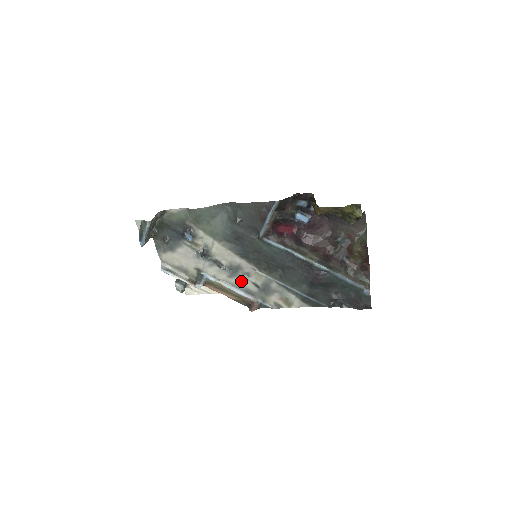
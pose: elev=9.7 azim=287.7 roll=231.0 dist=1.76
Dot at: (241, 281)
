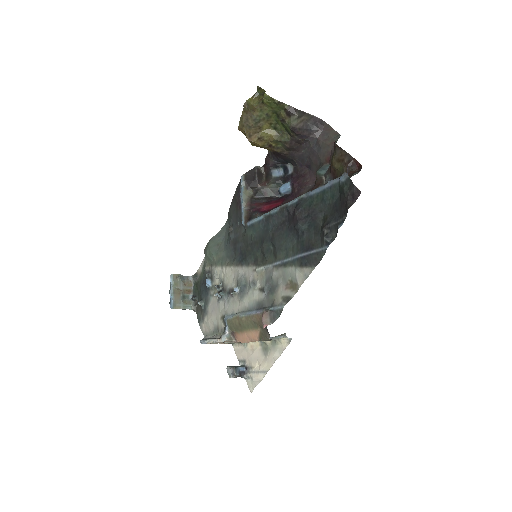
Dot at: (251, 297)
